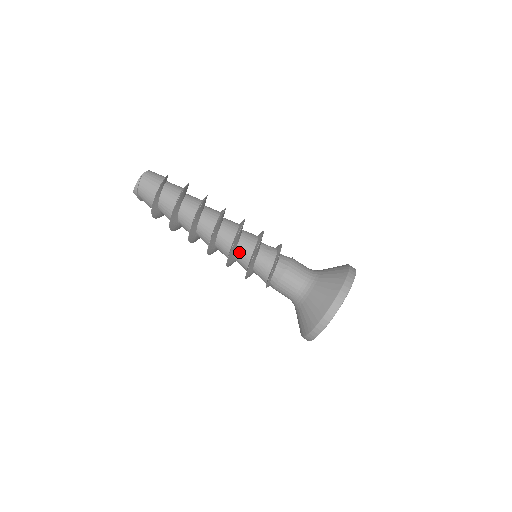
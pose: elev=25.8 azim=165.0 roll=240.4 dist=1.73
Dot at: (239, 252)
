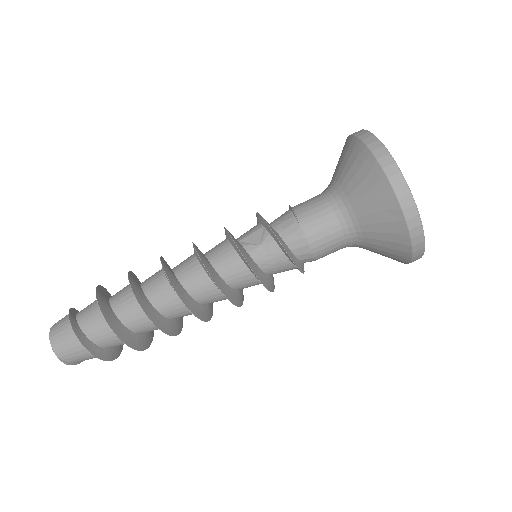
Dot at: occluded
